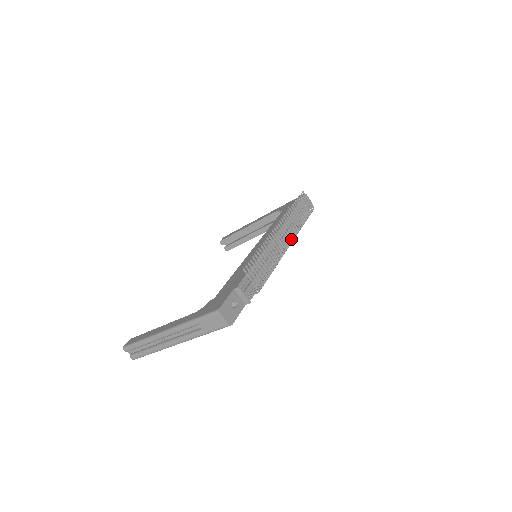
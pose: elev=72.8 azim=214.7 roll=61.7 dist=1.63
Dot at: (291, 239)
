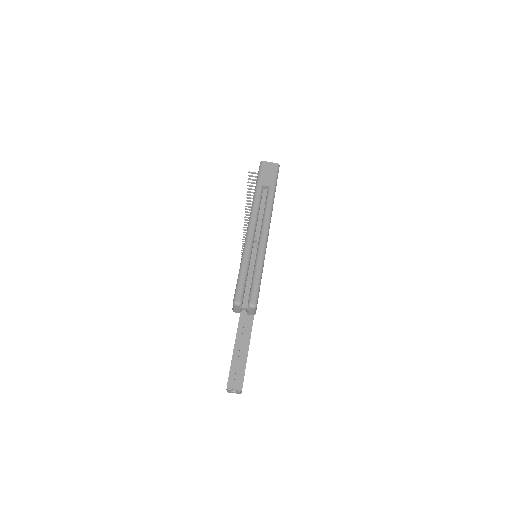
Dot at: occluded
